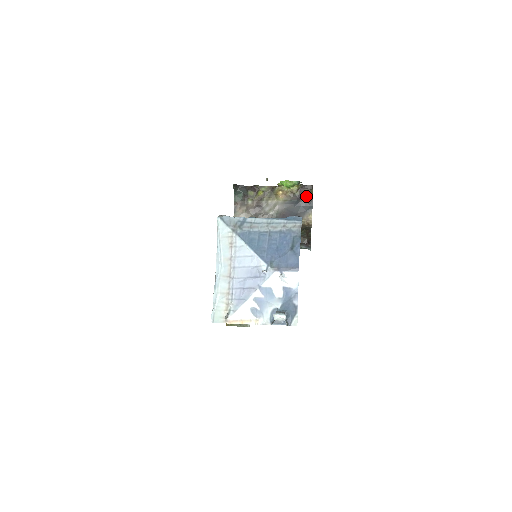
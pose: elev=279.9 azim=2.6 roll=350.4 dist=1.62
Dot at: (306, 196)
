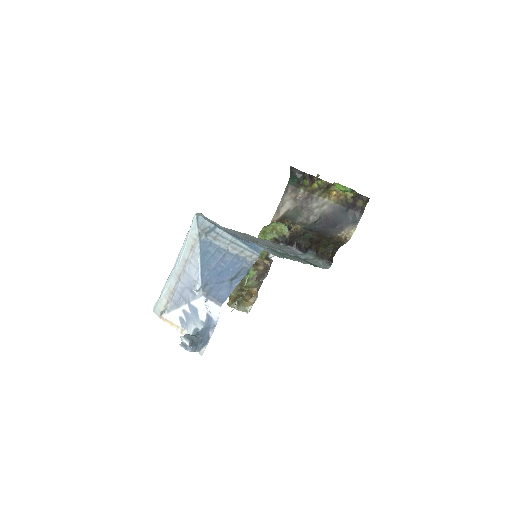
Dot at: (358, 207)
